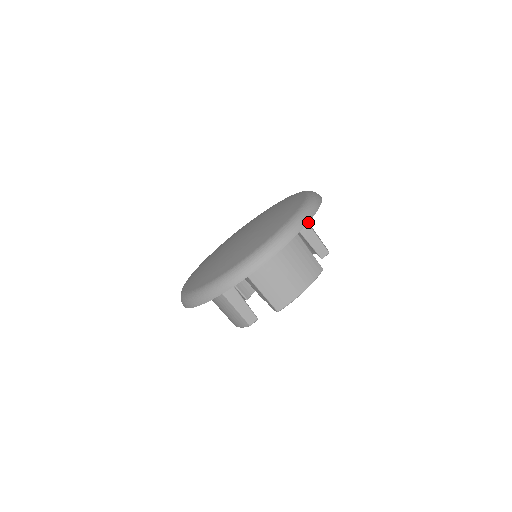
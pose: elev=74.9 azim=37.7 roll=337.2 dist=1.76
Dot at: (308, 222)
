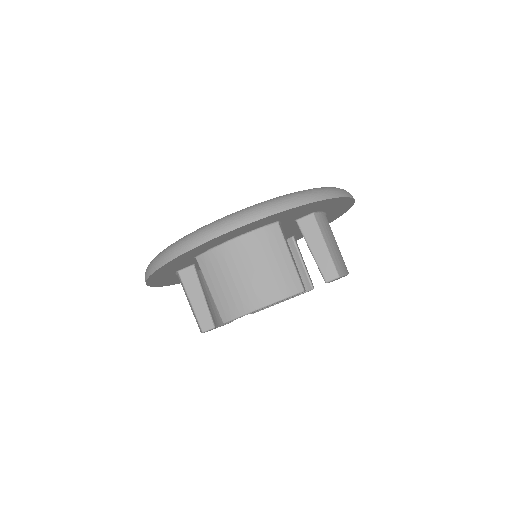
Dot at: occluded
